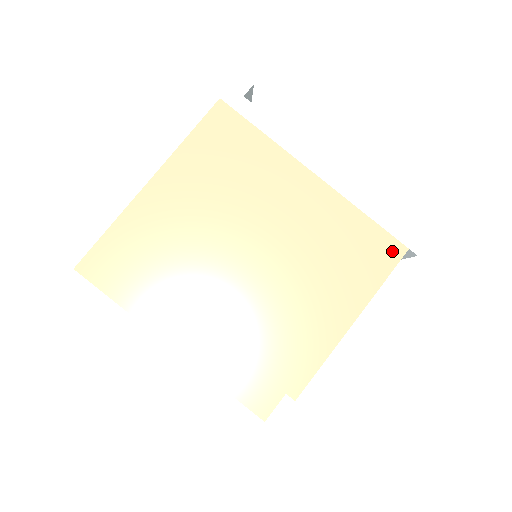
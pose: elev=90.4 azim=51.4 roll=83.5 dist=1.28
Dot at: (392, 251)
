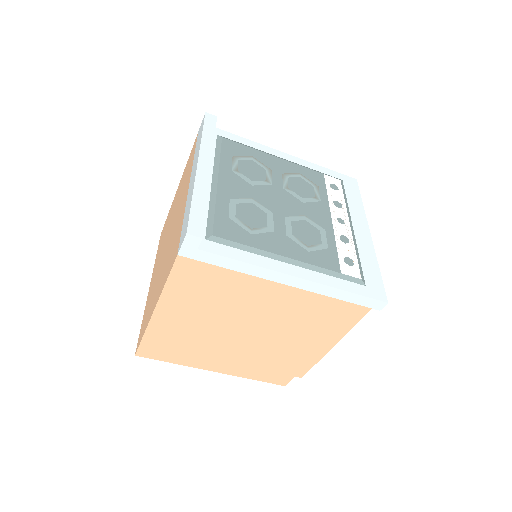
Dot at: (358, 312)
